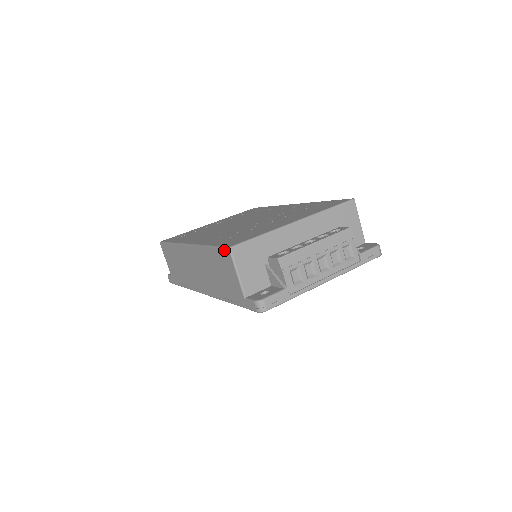
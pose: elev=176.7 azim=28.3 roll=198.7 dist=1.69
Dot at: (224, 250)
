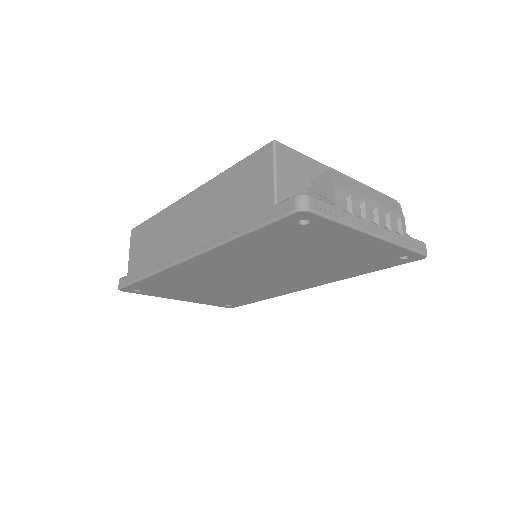
Dot at: (262, 149)
